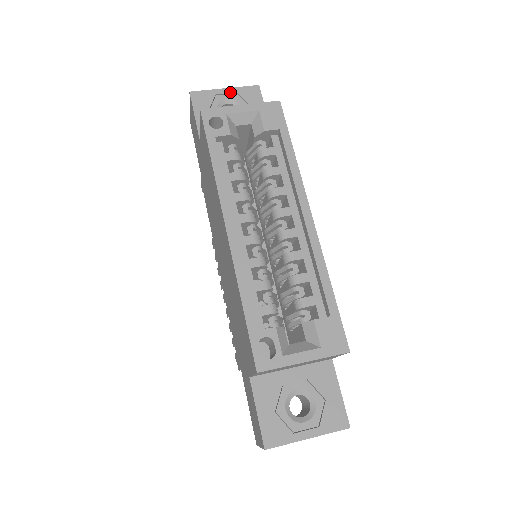
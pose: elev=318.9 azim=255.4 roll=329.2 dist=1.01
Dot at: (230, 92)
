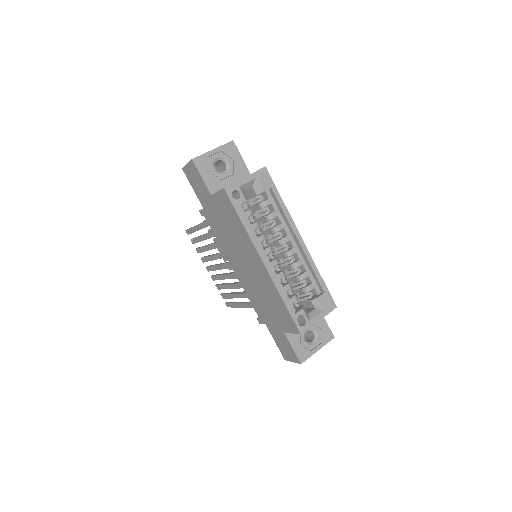
Dot at: (217, 152)
